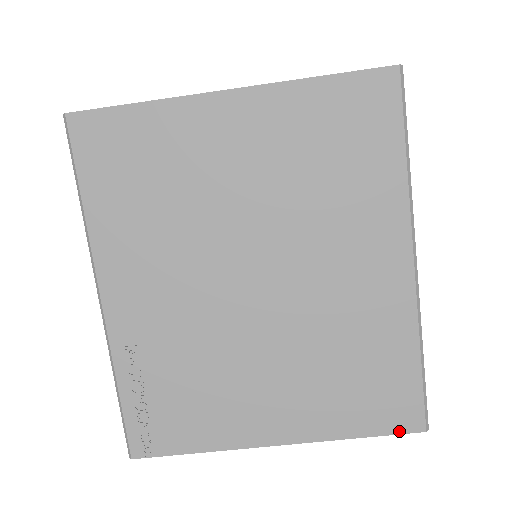
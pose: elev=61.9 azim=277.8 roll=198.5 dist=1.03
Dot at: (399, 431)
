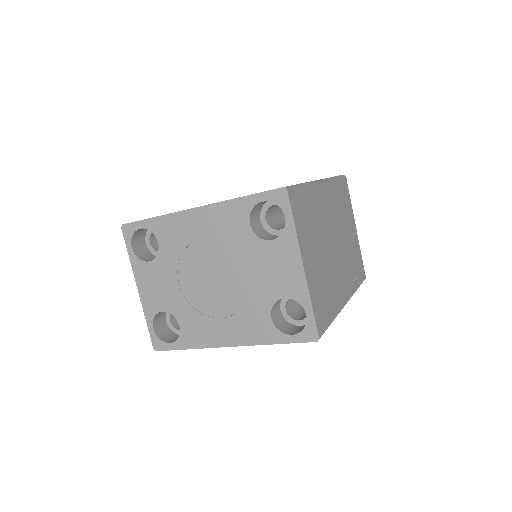
Dot at: occluded
